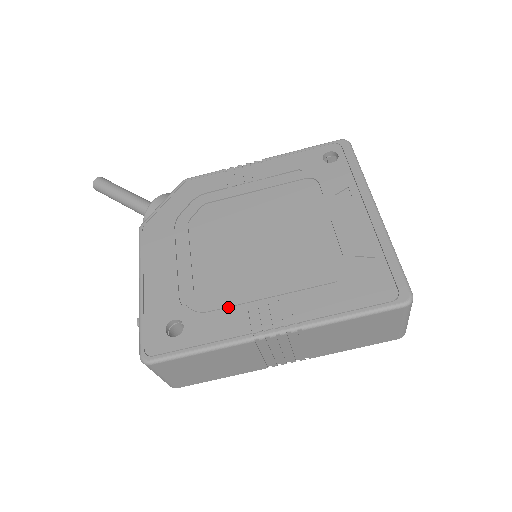
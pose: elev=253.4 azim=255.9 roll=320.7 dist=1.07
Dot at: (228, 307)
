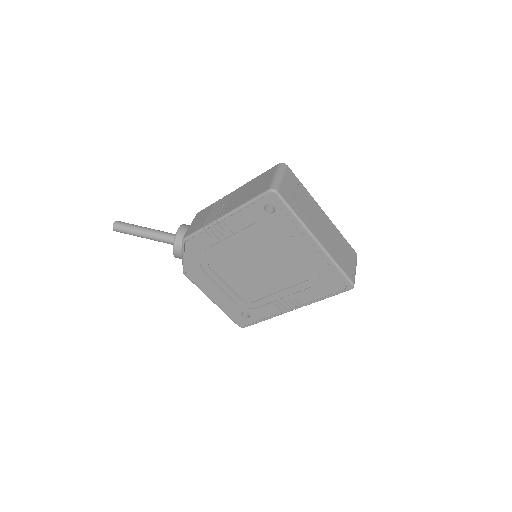
Dot at: (264, 303)
